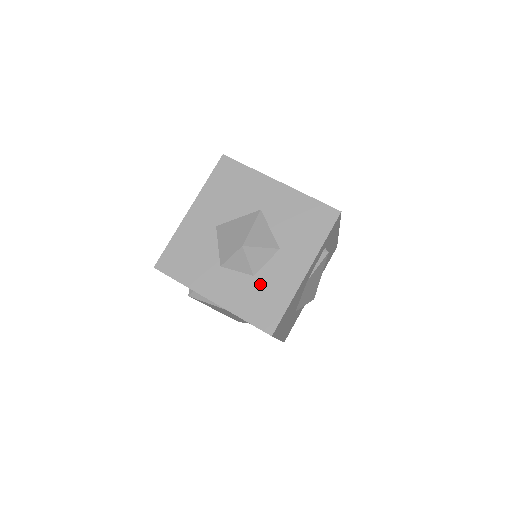
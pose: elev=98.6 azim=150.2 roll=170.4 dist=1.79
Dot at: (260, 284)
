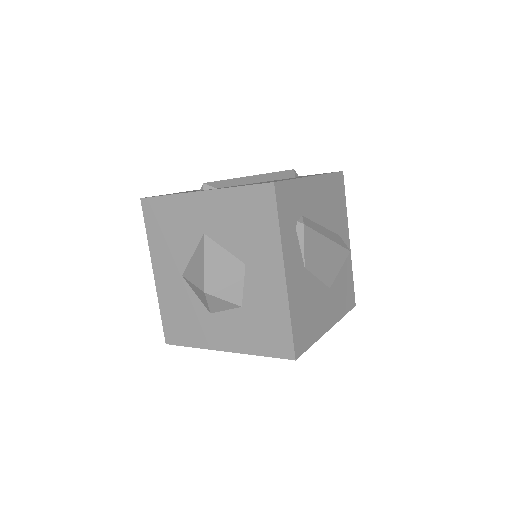
Dot at: (252, 312)
